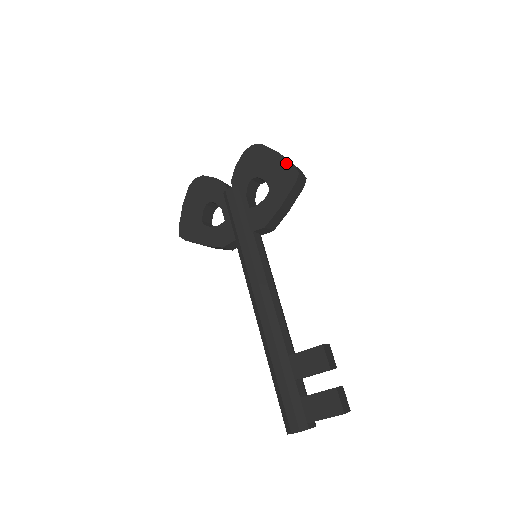
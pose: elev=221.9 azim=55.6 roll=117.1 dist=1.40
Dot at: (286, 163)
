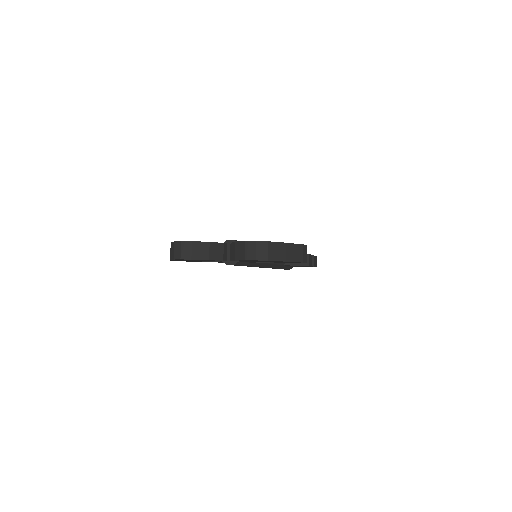
Dot at: occluded
